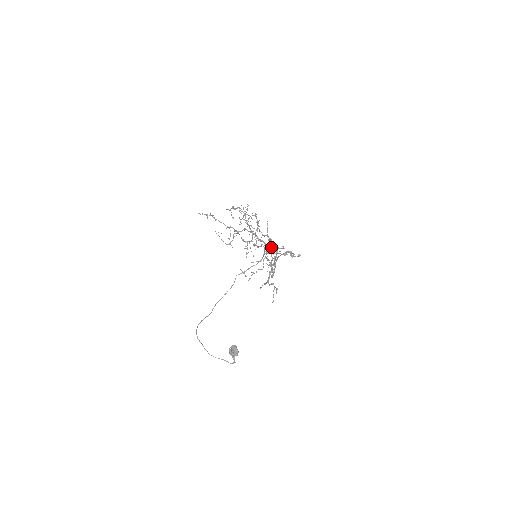
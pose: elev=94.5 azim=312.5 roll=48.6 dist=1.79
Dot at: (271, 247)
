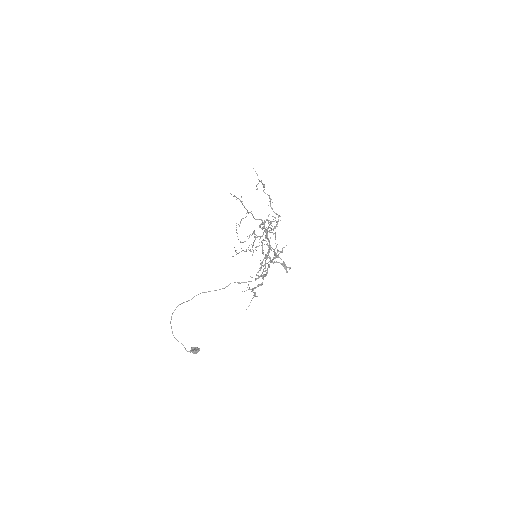
Dot at: occluded
